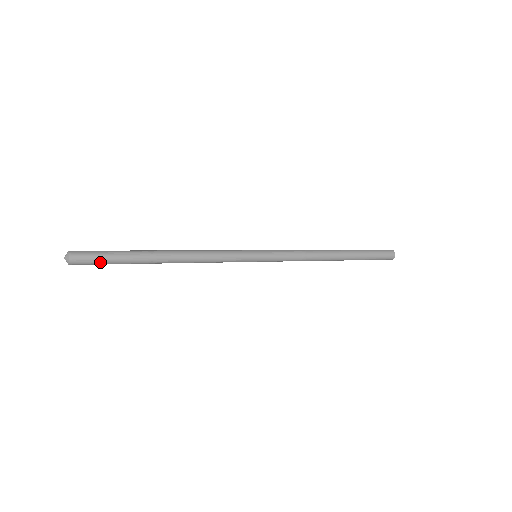
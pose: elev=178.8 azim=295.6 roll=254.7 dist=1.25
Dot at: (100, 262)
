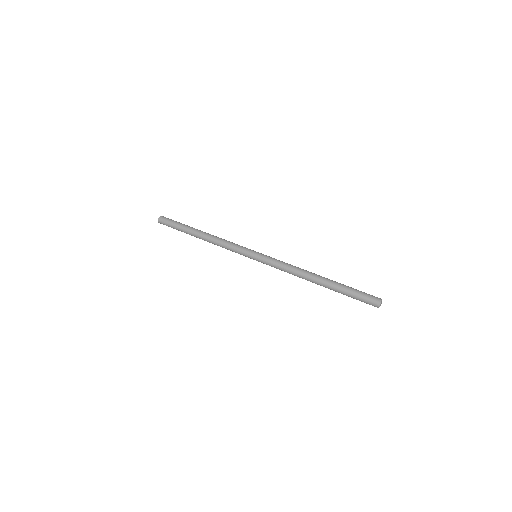
Dot at: occluded
